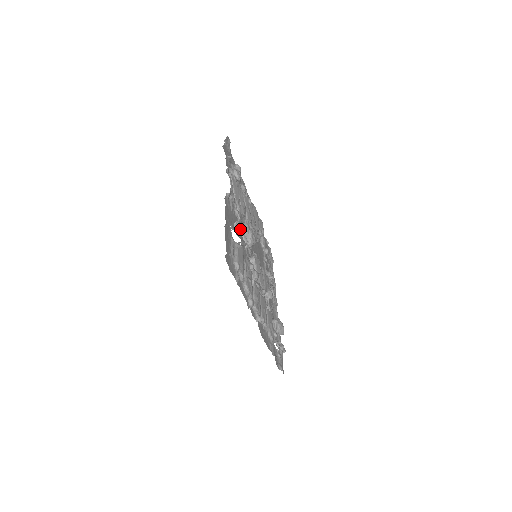
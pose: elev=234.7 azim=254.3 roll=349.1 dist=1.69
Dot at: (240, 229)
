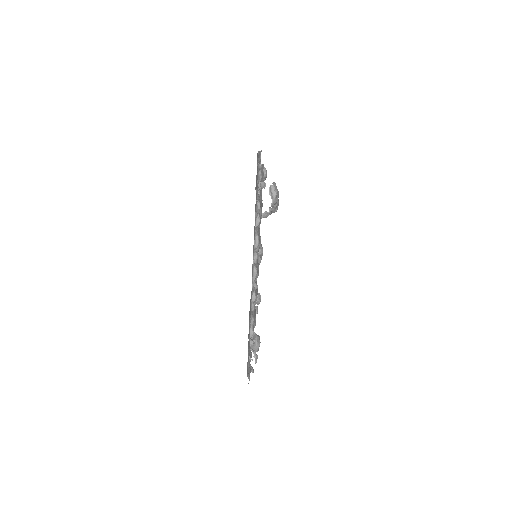
Dot at: occluded
